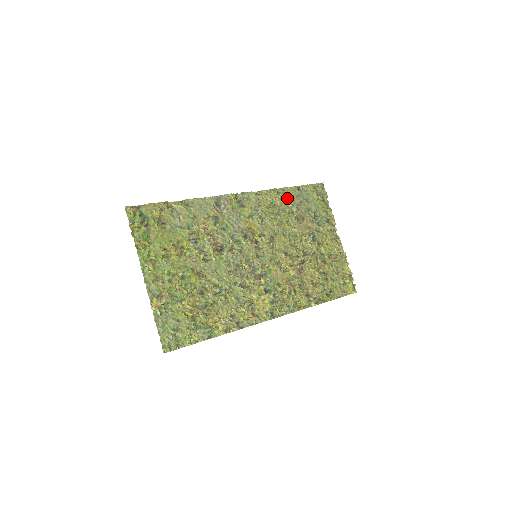
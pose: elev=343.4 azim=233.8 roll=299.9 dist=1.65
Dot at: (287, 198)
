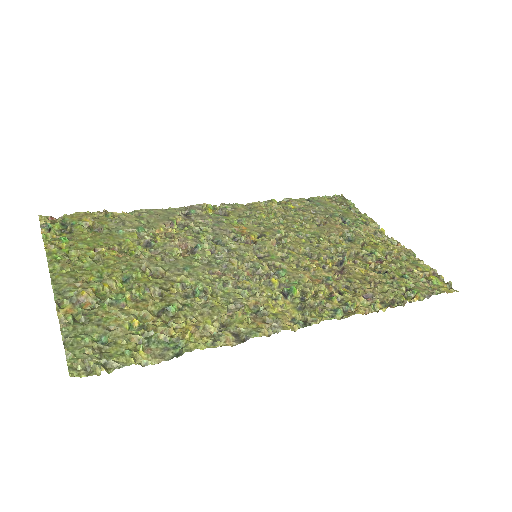
Dot at: (293, 207)
